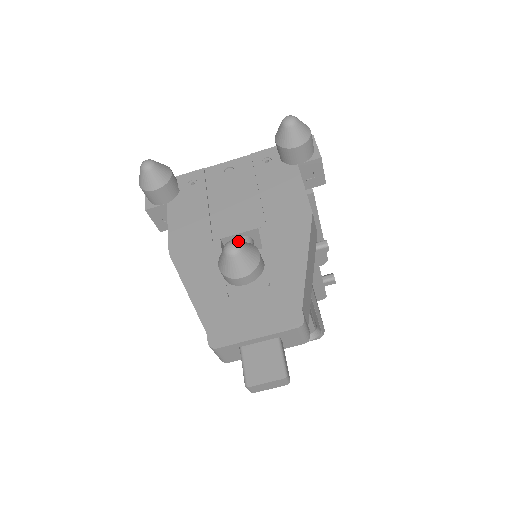
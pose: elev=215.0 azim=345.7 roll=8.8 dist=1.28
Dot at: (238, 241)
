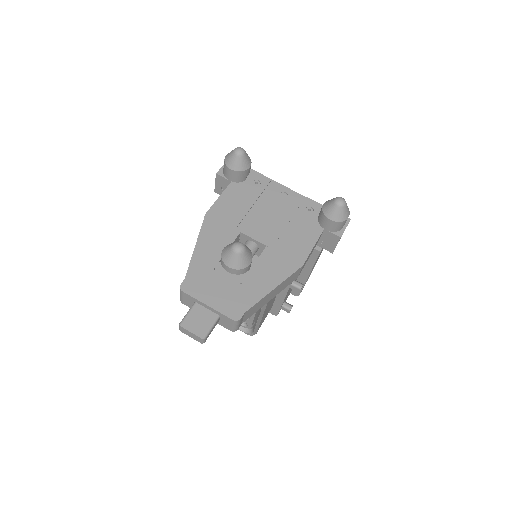
Dot at: (245, 247)
